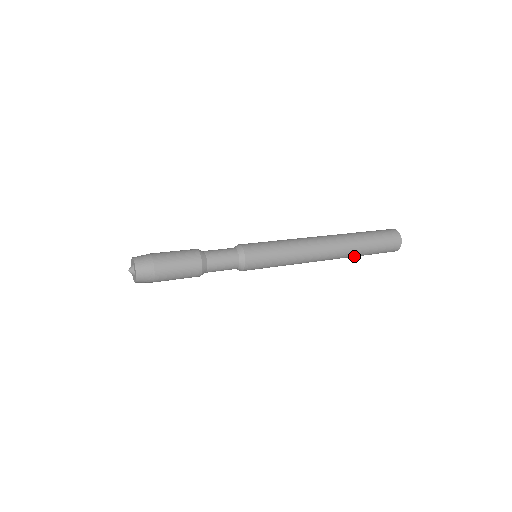
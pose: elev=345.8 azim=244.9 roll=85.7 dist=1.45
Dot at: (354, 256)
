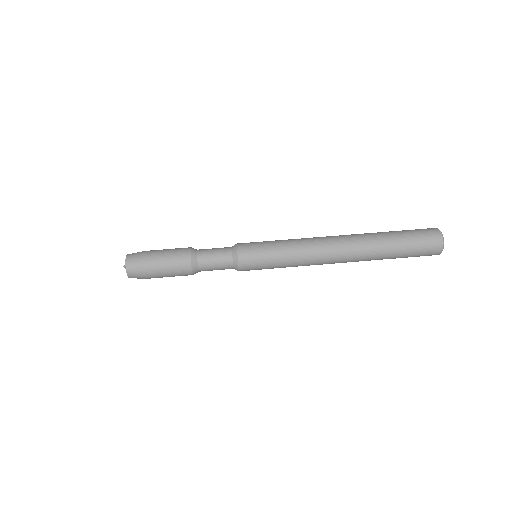
Dot at: occluded
